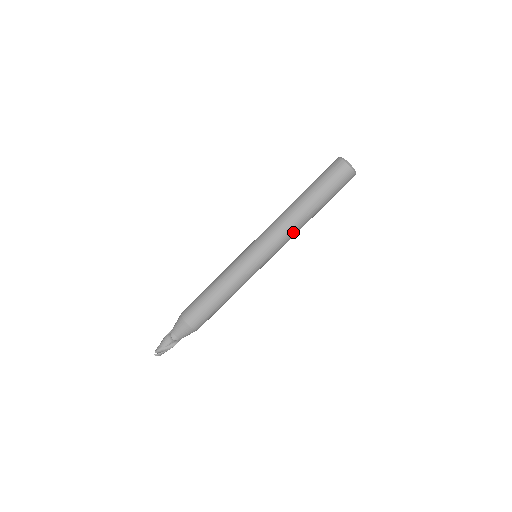
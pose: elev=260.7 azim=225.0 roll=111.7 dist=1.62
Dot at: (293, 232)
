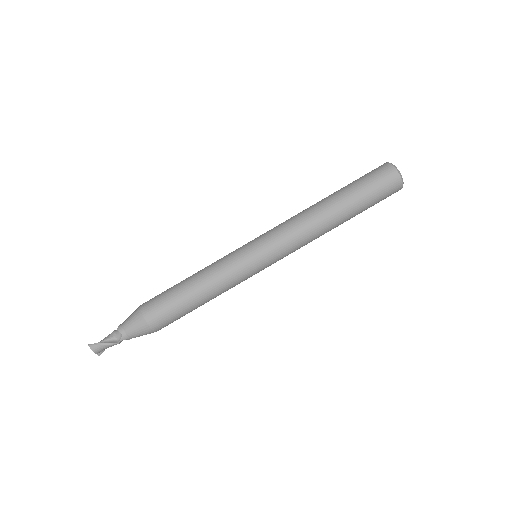
Dot at: (306, 227)
